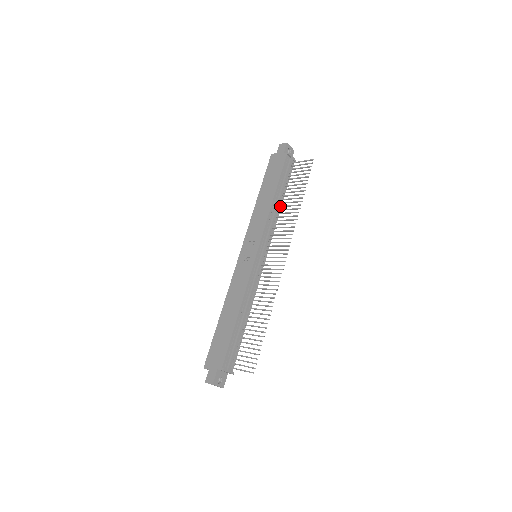
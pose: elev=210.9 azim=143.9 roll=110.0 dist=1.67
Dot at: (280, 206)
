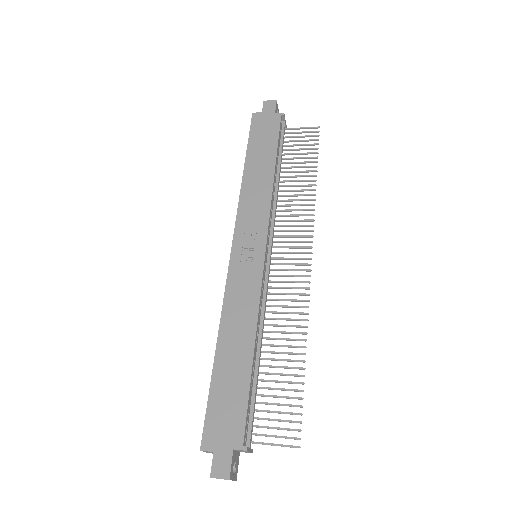
Dot at: (279, 185)
